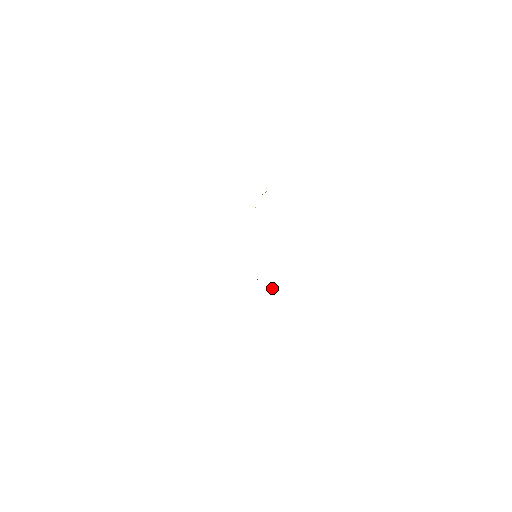
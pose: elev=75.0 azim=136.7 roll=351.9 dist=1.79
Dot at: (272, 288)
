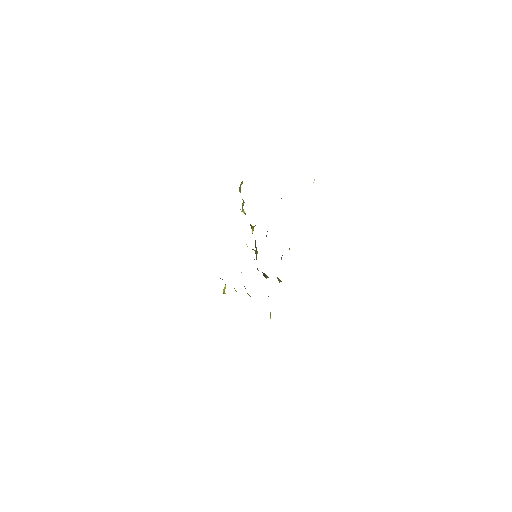
Dot at: occluded
